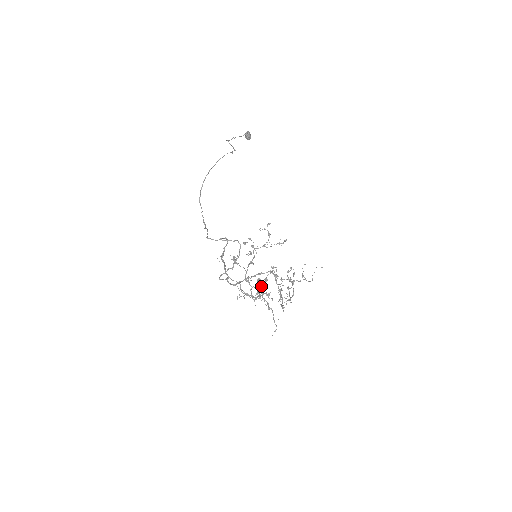
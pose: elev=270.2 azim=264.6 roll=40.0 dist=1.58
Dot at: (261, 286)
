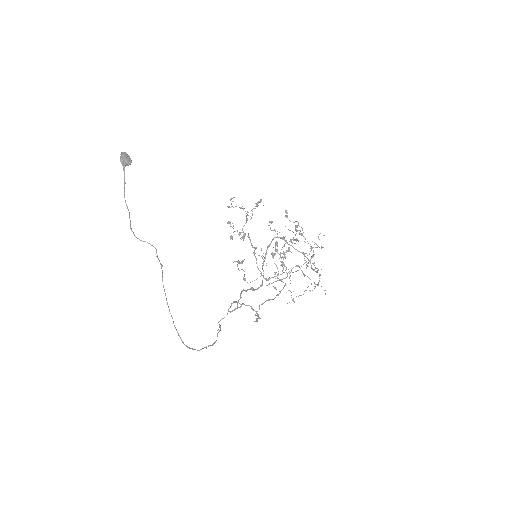
Dot at: occluded
